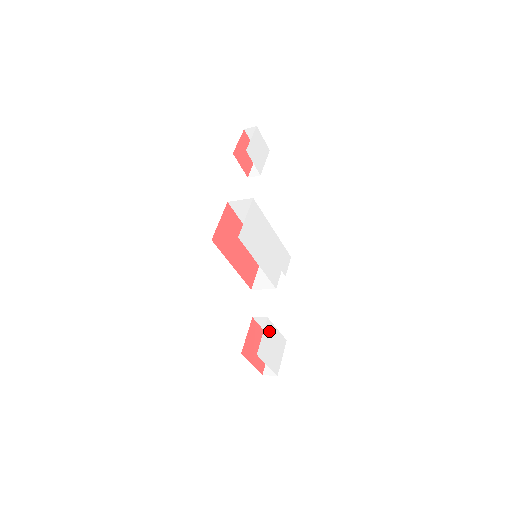
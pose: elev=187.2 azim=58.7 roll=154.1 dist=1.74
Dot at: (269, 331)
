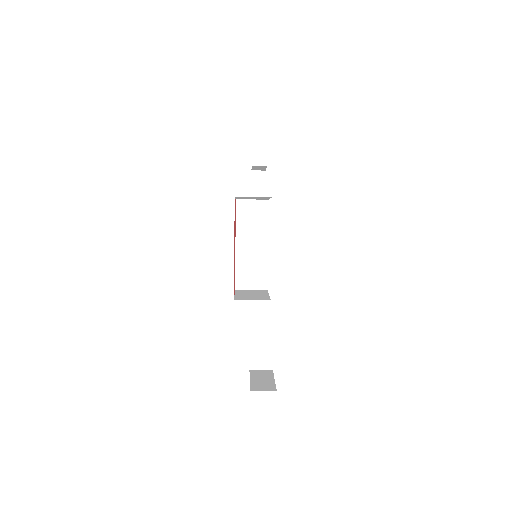
Dot at: occluded
